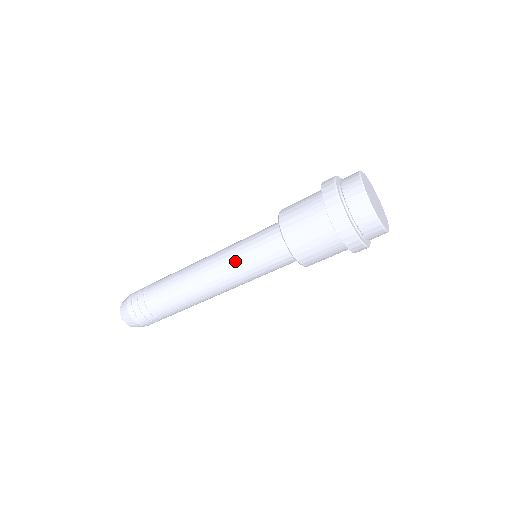
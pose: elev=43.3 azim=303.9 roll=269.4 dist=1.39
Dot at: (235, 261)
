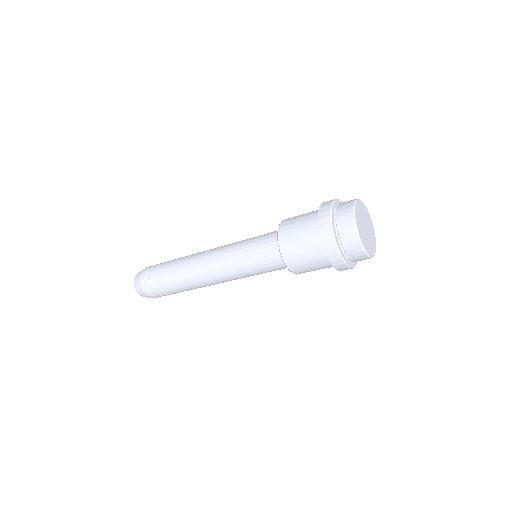
Dot at: (236, 249)
